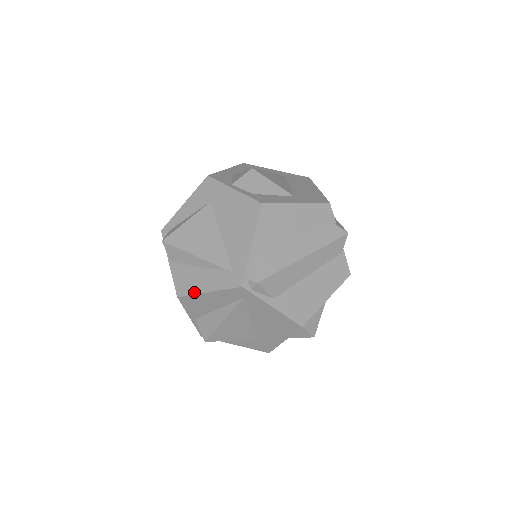
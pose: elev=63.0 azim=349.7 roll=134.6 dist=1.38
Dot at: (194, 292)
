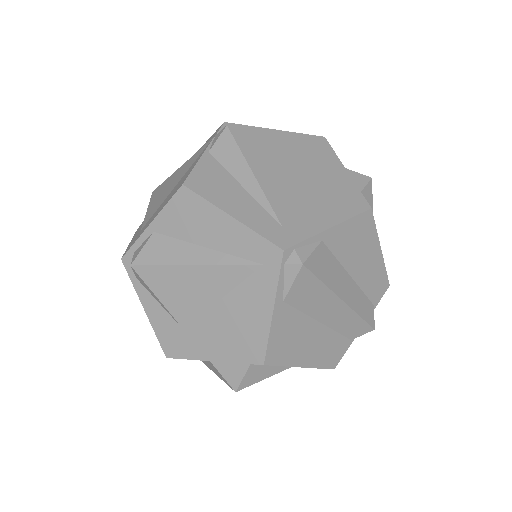
Dot at: (212, 200)
